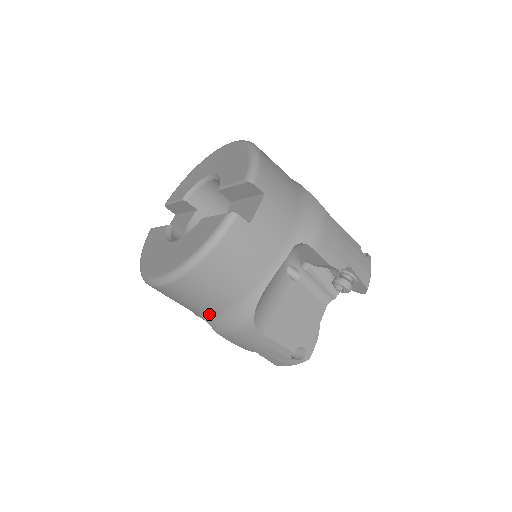
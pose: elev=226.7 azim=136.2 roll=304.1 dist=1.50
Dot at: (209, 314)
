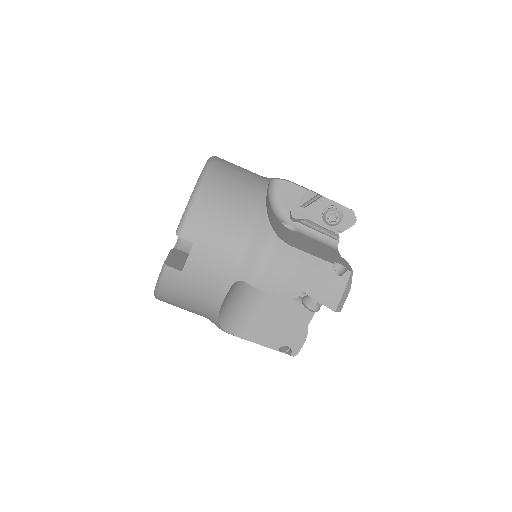
Dot at: occluded
